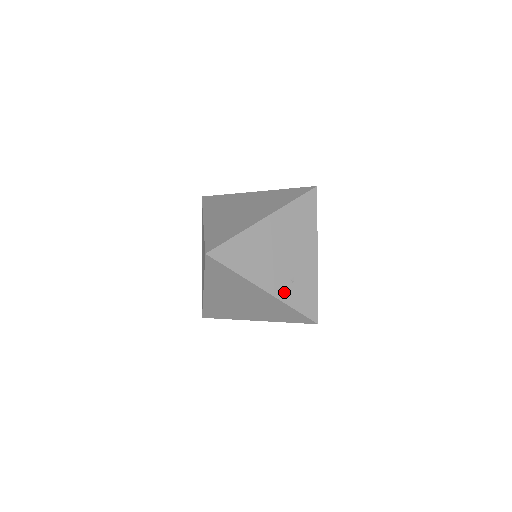
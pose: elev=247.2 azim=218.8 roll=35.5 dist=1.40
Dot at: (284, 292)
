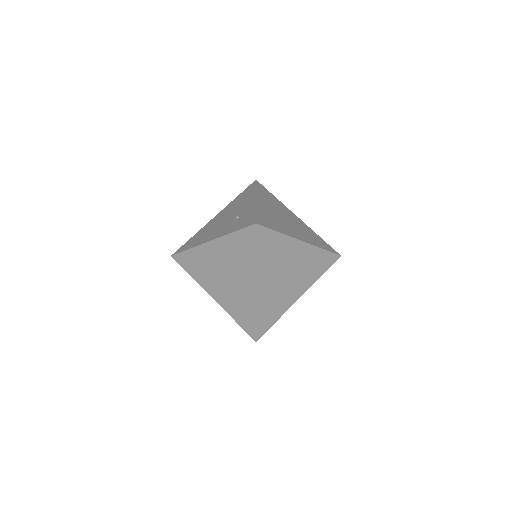
Dot at: occluded
